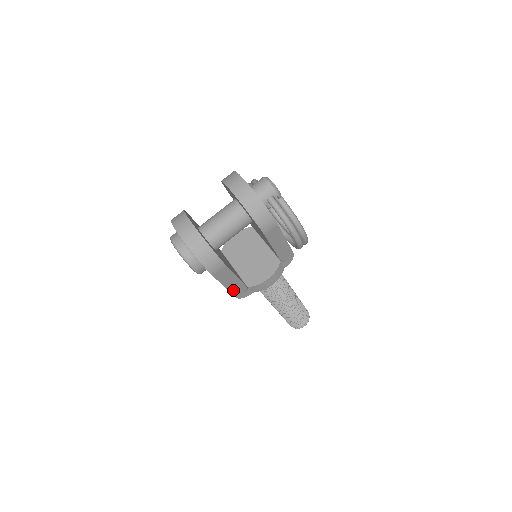
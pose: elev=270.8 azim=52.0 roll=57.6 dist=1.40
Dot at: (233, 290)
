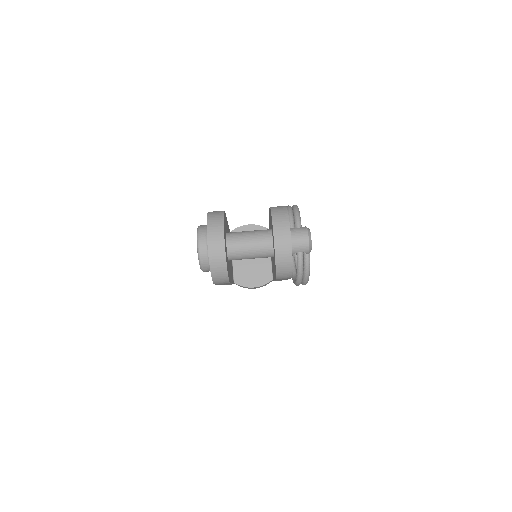
Dot at: (221, 284)
